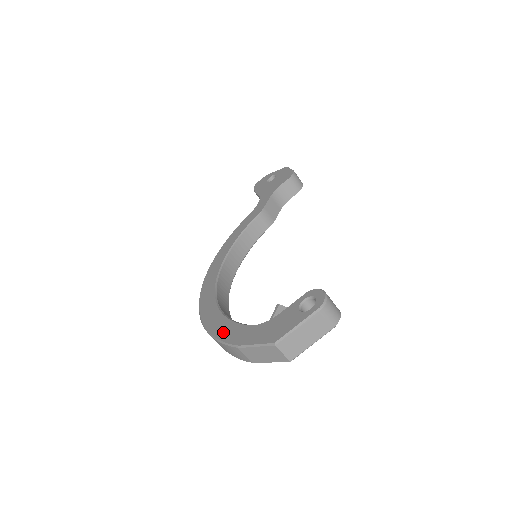
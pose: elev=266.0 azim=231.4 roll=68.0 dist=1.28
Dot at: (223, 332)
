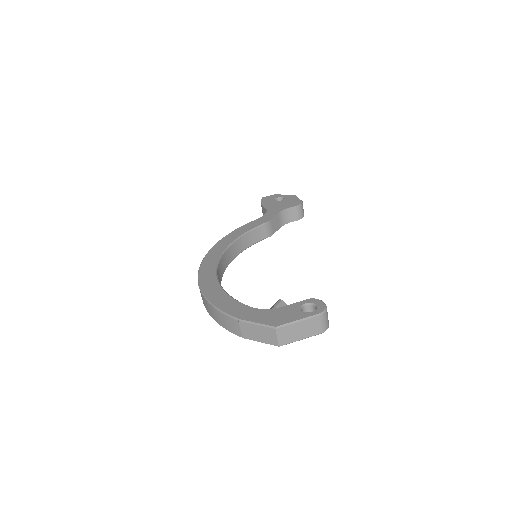
Dot at: (224, 304)
